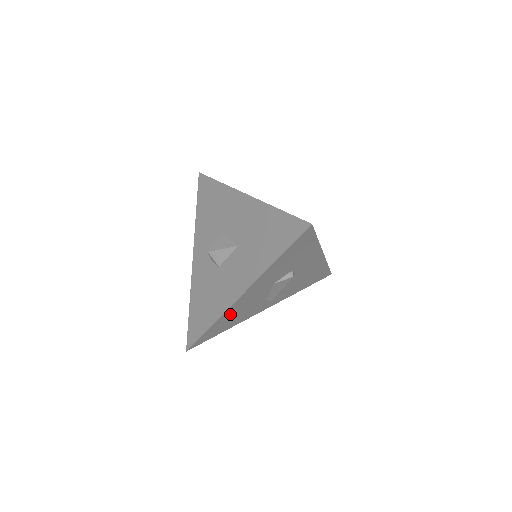
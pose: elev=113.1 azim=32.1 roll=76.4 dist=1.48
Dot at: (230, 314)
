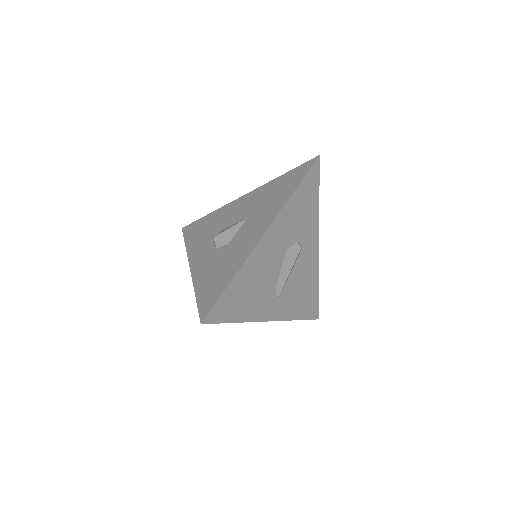
Dot at: (249, 273)
